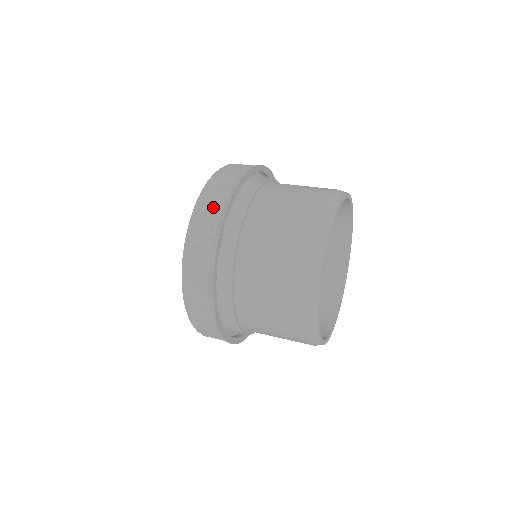
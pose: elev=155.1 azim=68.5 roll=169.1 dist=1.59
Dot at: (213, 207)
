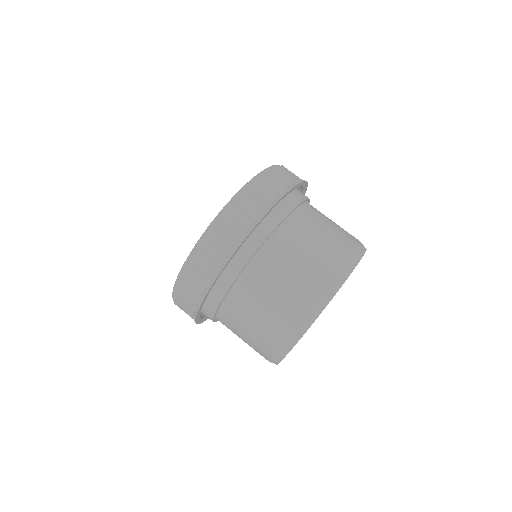
Dot at: (201, 275)
